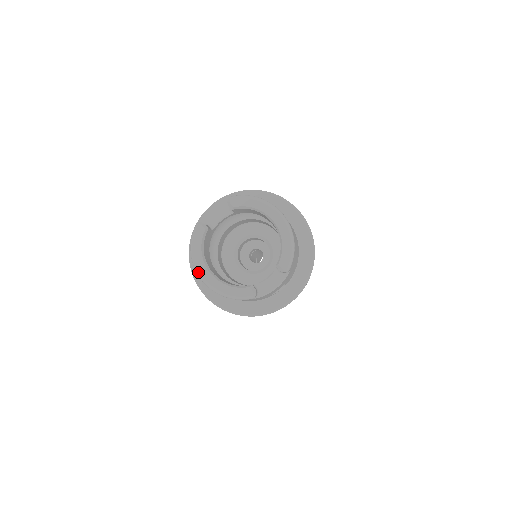
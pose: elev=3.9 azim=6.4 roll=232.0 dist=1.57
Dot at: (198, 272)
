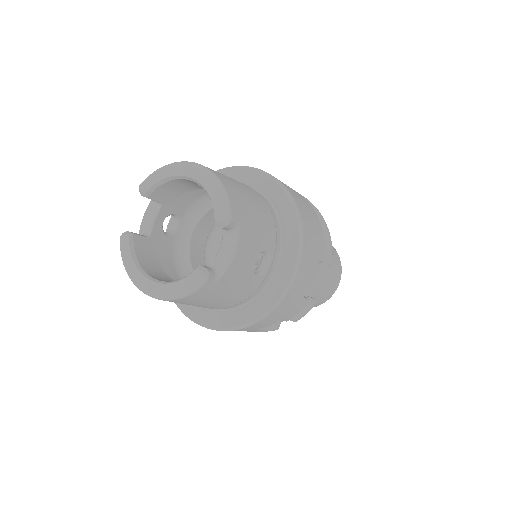
Dot at: (139, 288)
